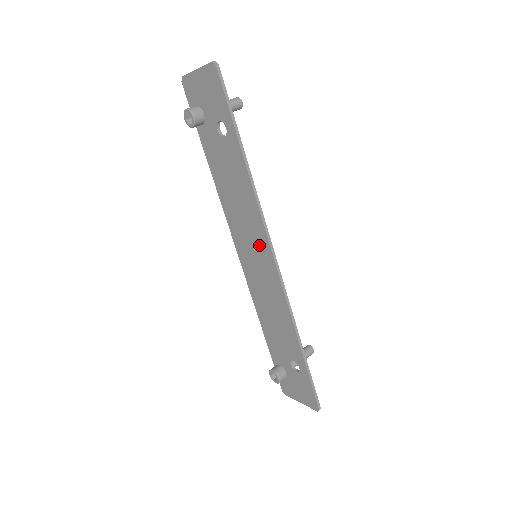
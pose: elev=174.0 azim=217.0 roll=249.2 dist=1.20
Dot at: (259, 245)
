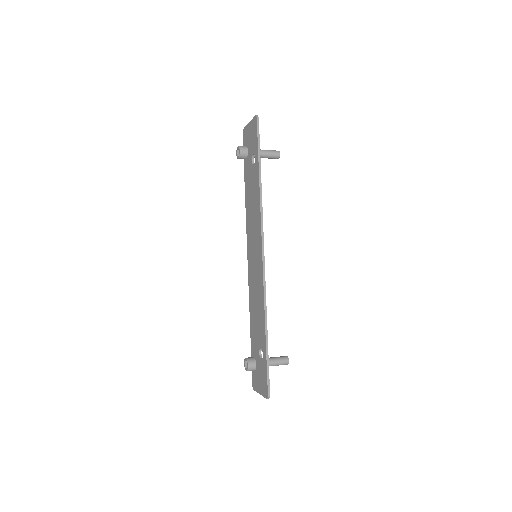
Dot at: (257, 244)
